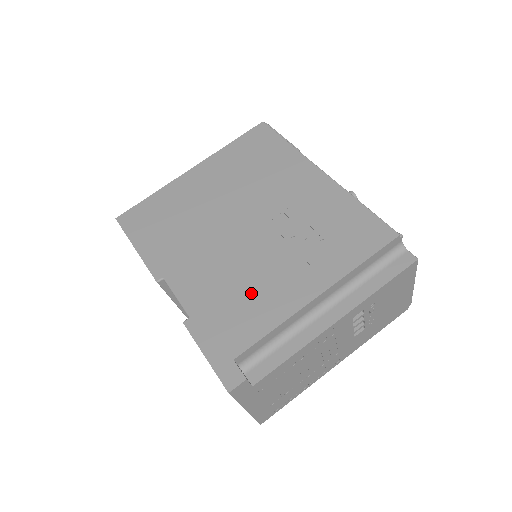
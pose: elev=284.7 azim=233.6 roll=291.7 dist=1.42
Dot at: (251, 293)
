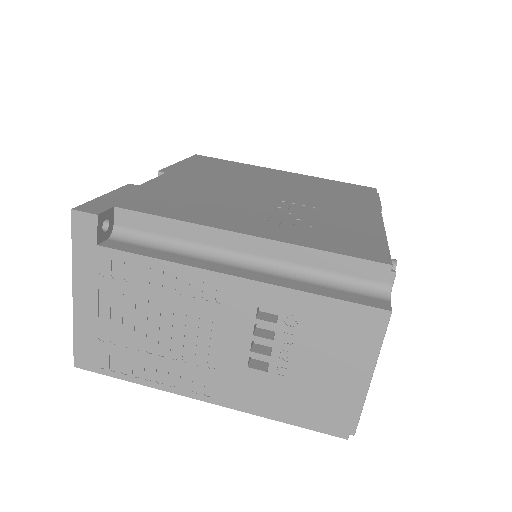
Dot at: (200, 204)
